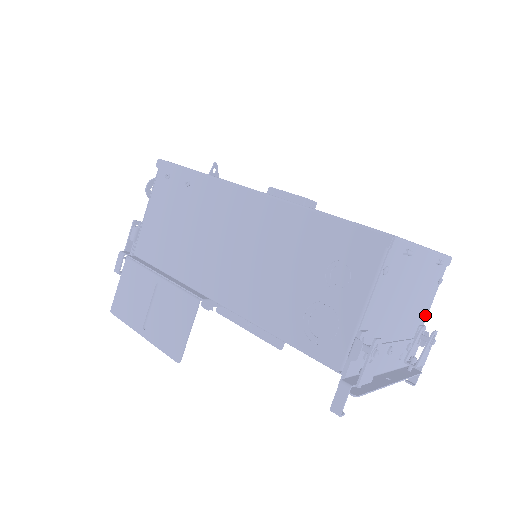
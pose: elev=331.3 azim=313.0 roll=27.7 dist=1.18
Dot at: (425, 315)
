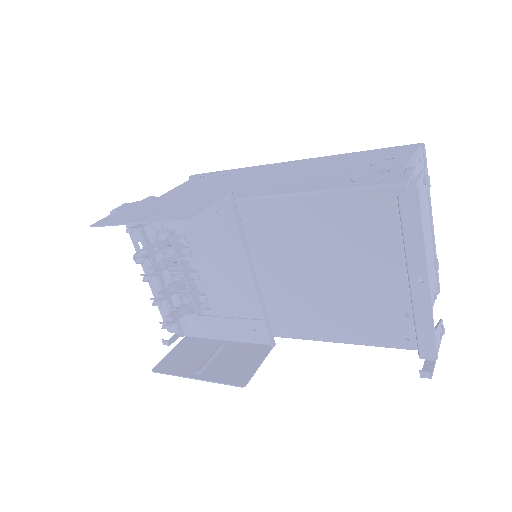
Dot at: occluded
